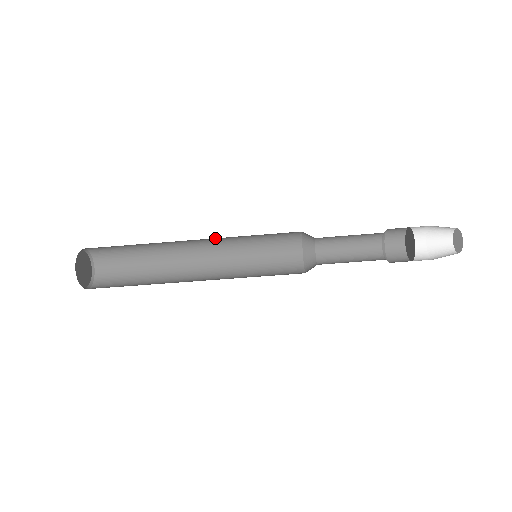
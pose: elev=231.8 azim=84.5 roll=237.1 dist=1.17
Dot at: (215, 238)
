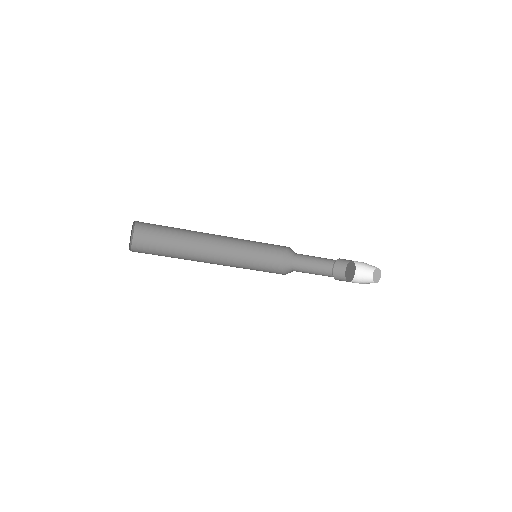
Dot at: (231, 237)
